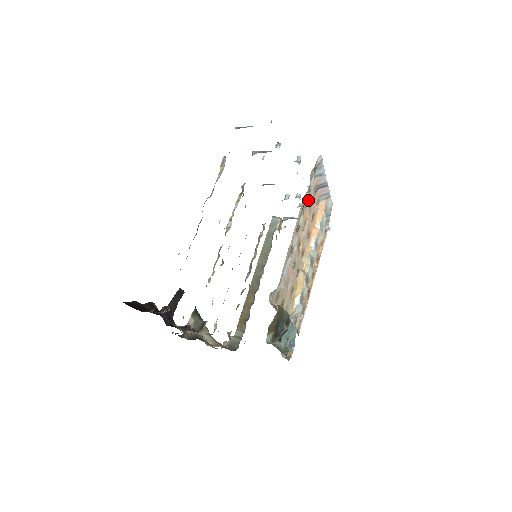
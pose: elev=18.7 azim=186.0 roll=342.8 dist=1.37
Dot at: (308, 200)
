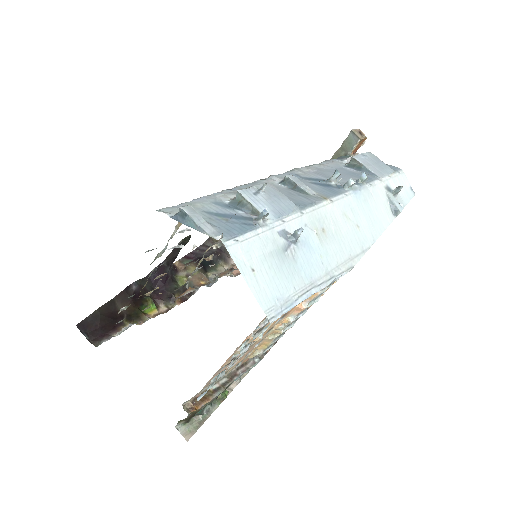
Dot at: (244, 351)
